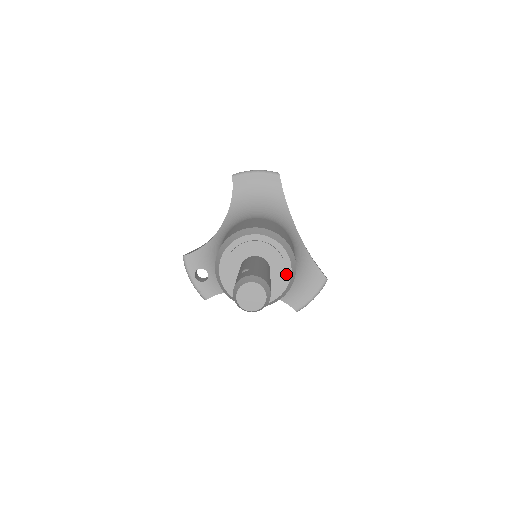
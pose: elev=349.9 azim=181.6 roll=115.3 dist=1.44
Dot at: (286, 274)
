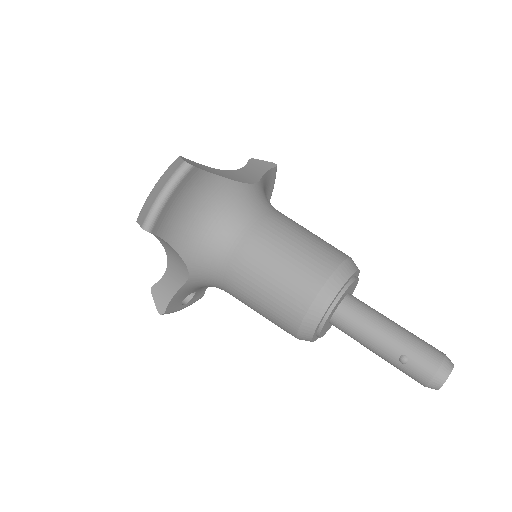
Dot at: occluded
